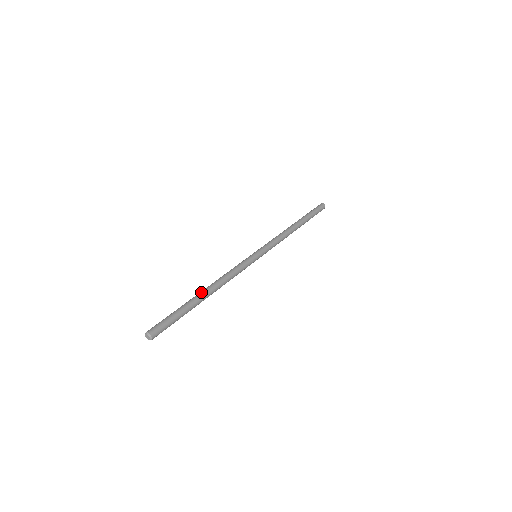
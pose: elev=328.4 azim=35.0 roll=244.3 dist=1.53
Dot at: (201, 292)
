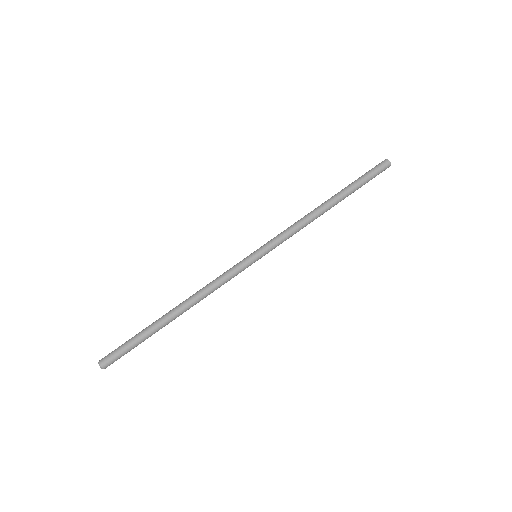
Dot at: (169, 312)
